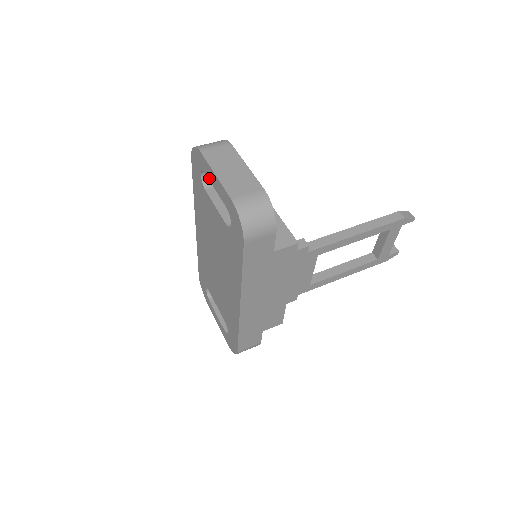
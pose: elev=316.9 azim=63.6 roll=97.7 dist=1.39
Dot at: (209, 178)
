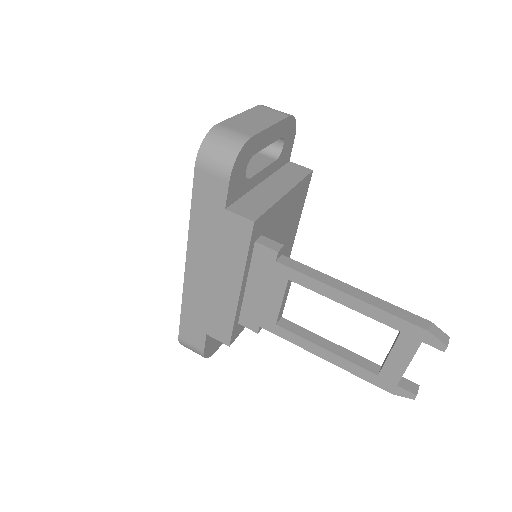
Dot at: occluded
